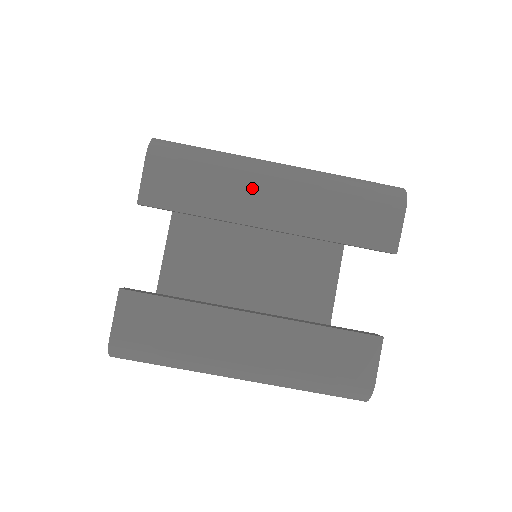
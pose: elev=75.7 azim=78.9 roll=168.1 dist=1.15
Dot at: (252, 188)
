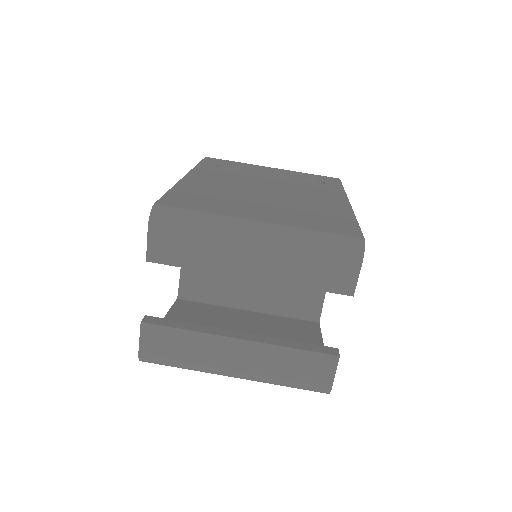
Dot at: (234, 249)
